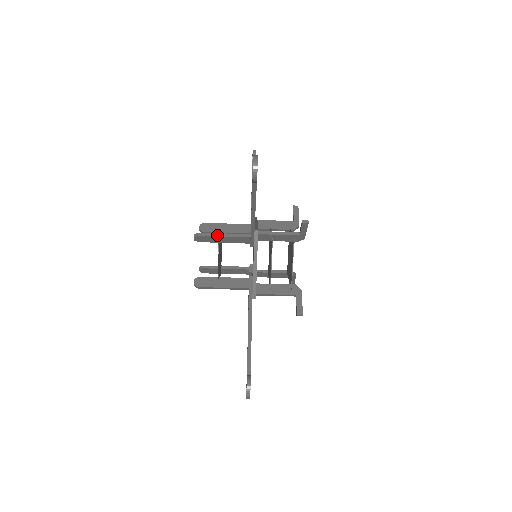
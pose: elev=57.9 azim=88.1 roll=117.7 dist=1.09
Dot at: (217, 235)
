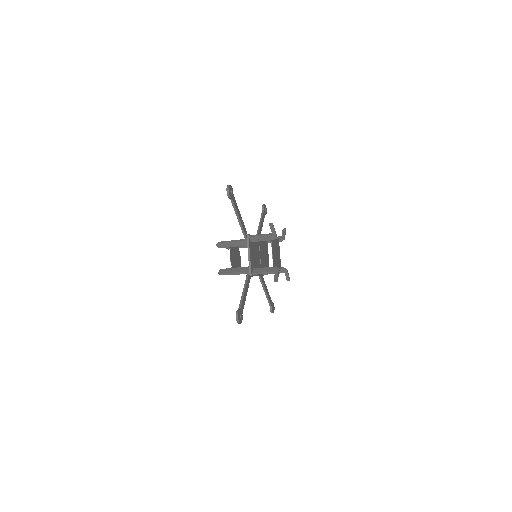
Dot at: (228, 241)
